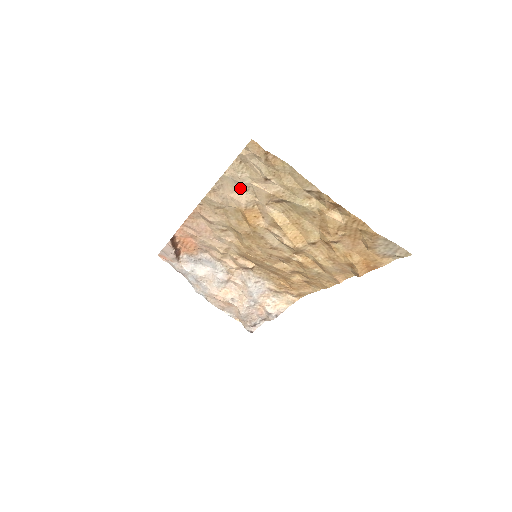
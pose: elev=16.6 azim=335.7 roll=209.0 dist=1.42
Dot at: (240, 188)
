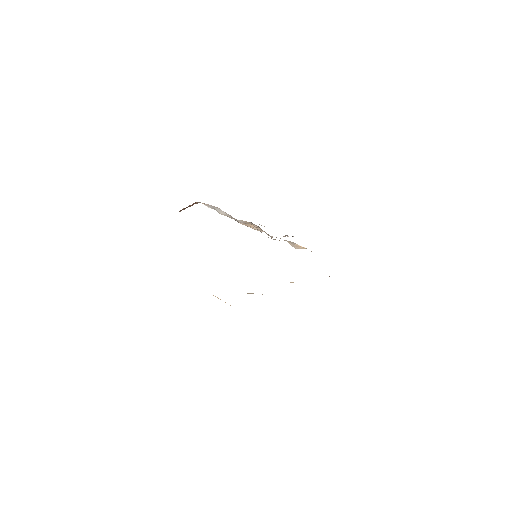
Dot at: occluded
